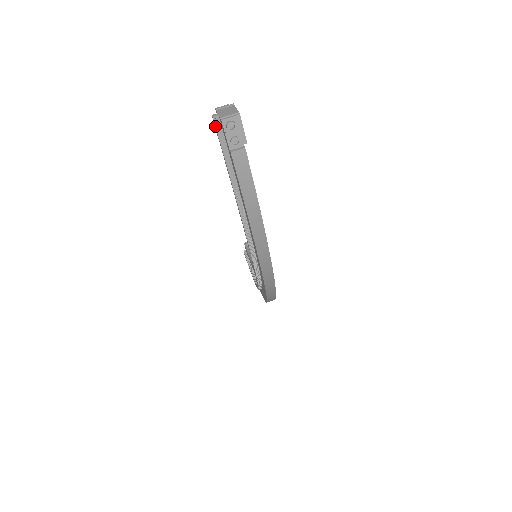
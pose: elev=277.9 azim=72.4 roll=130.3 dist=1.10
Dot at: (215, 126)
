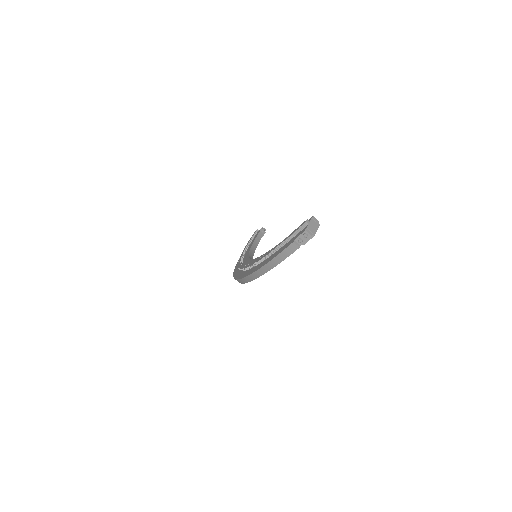
Dot at: (302, 225)
